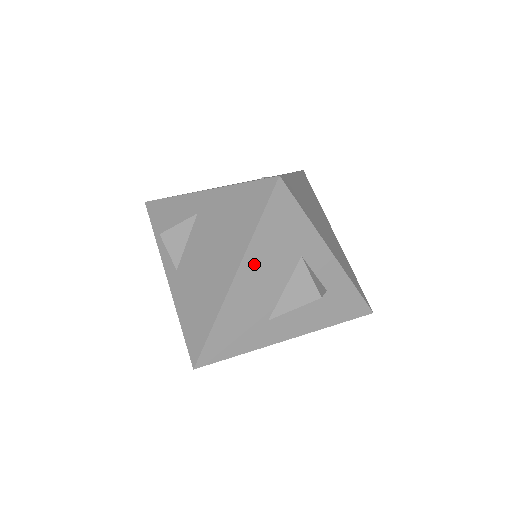
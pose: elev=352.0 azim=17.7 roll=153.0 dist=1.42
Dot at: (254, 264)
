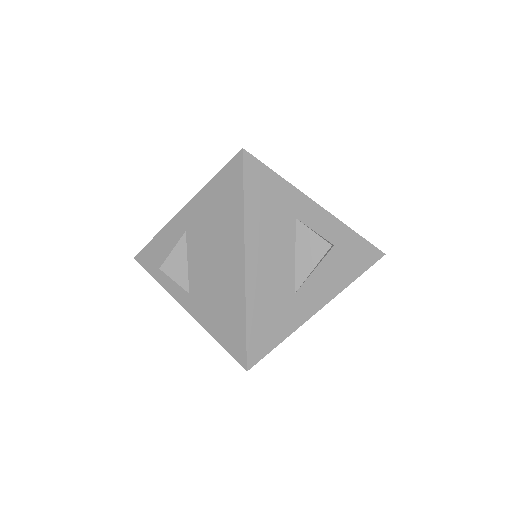
Dot at: (257, 240)
